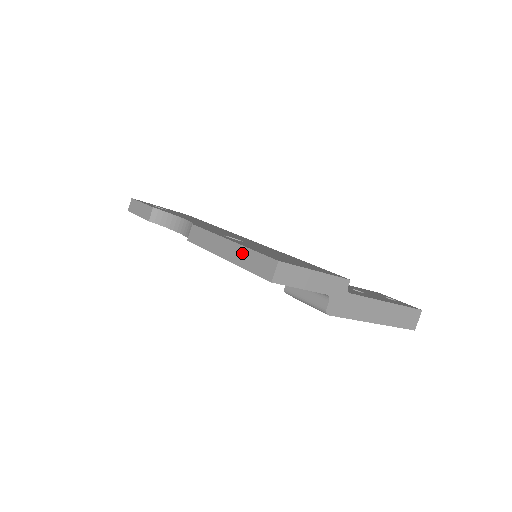
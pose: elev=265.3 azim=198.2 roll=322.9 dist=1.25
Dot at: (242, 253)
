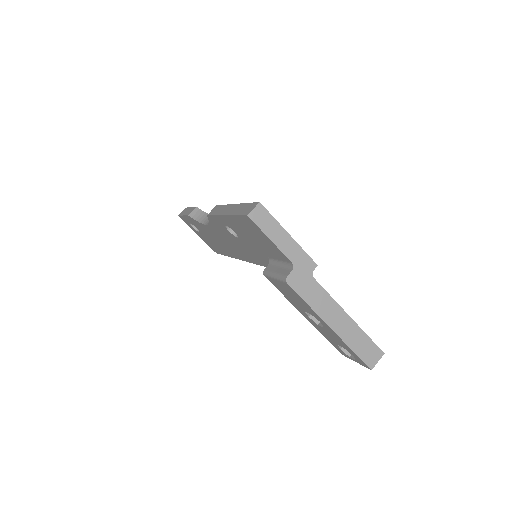
Dot at: (239, 207)
